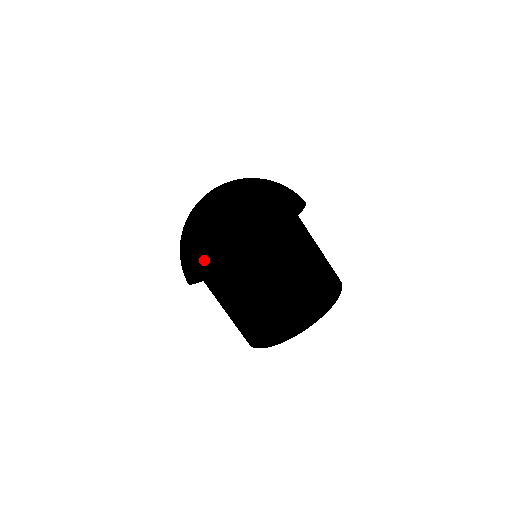
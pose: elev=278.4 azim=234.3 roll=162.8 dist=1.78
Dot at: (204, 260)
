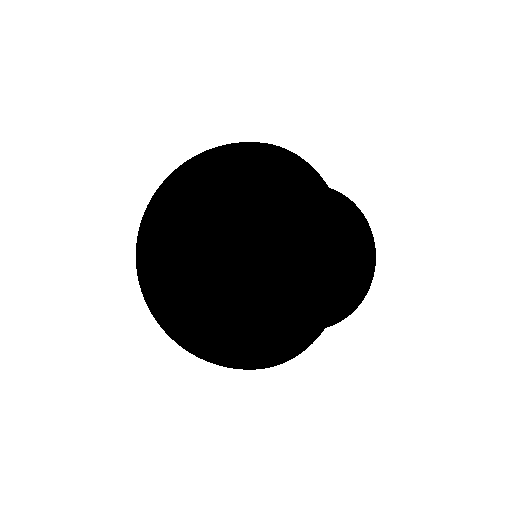
Dot at: occluded
